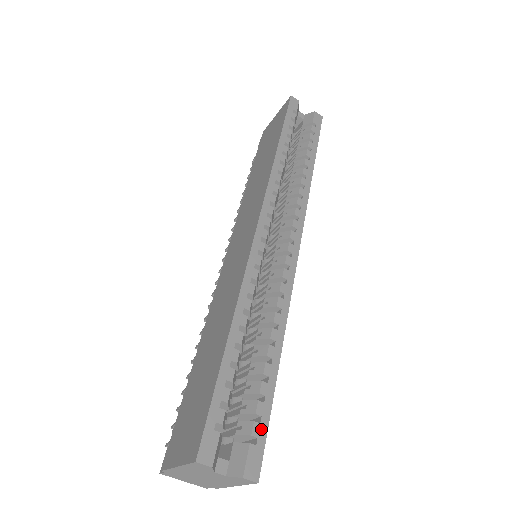
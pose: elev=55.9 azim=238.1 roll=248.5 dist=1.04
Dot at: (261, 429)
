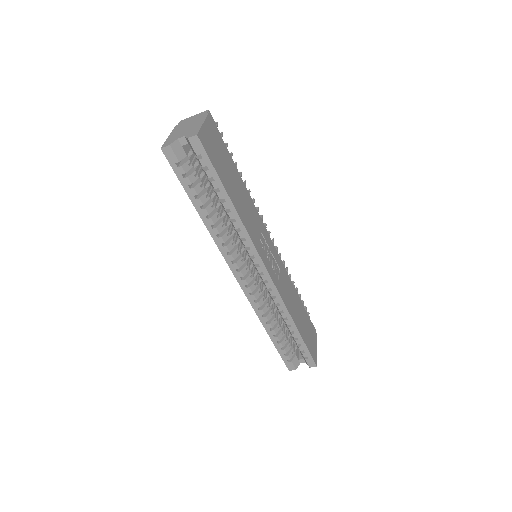
Dot at: (307, 354)
